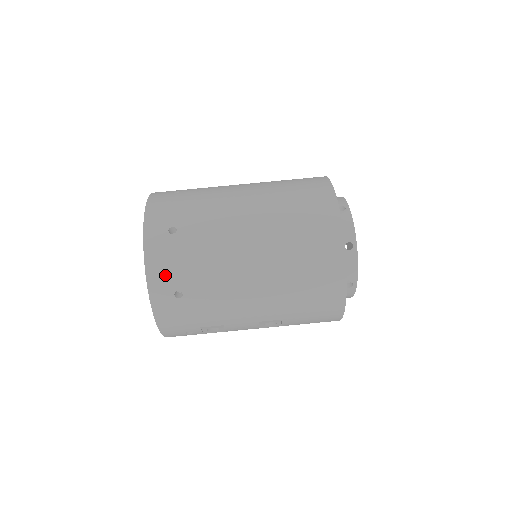
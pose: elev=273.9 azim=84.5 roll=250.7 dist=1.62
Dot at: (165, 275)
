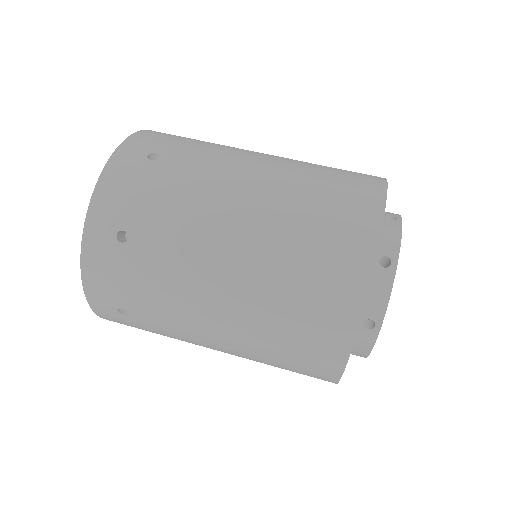
Dot at: (106, 290)
